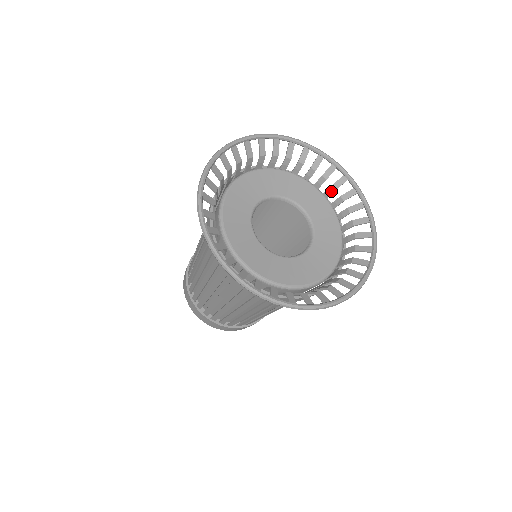
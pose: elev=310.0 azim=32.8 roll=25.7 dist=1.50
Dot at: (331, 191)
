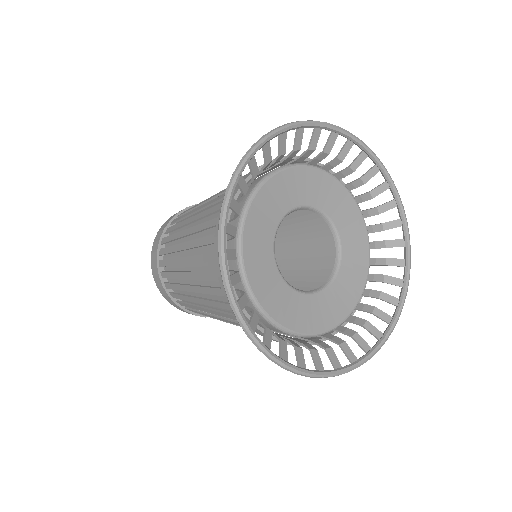
Dot at: (309, 154)
